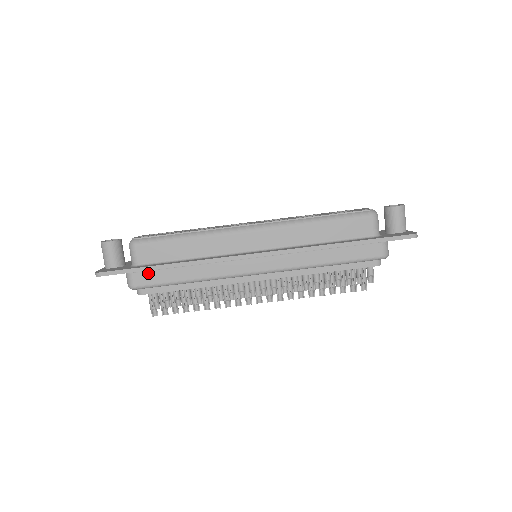
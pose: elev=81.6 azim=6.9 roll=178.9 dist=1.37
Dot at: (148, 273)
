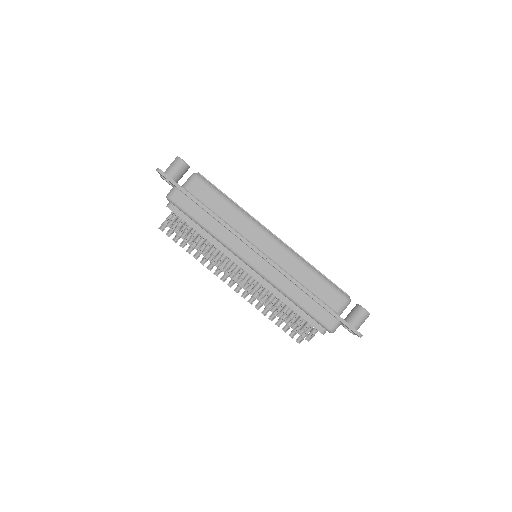
Dot at: (187, 199)
